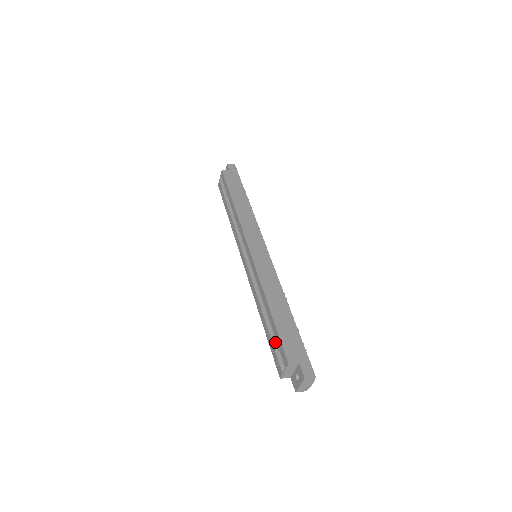
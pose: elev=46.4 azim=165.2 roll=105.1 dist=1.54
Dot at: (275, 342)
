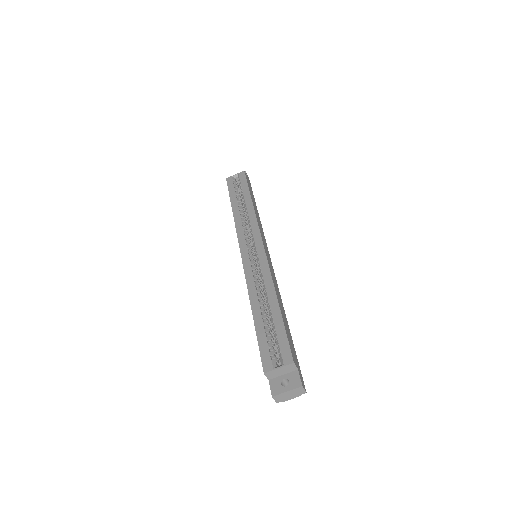
Dot at: (270, 337)
